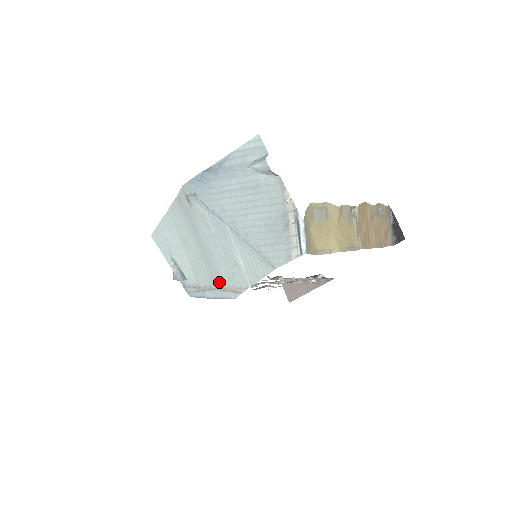
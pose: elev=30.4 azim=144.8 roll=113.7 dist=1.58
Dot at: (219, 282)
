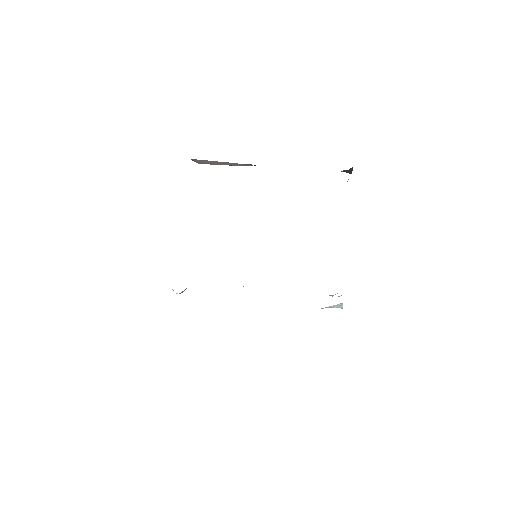
Dot at: occluded
